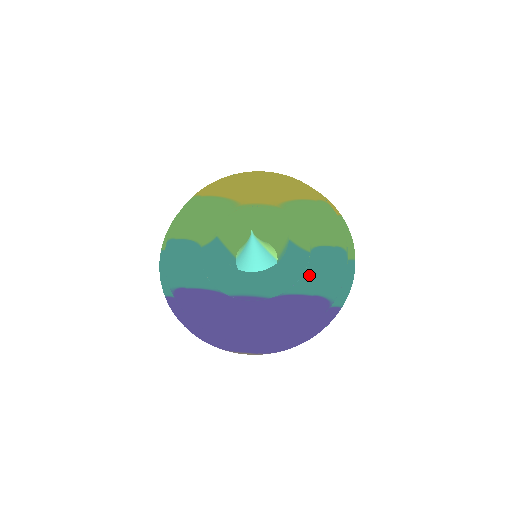
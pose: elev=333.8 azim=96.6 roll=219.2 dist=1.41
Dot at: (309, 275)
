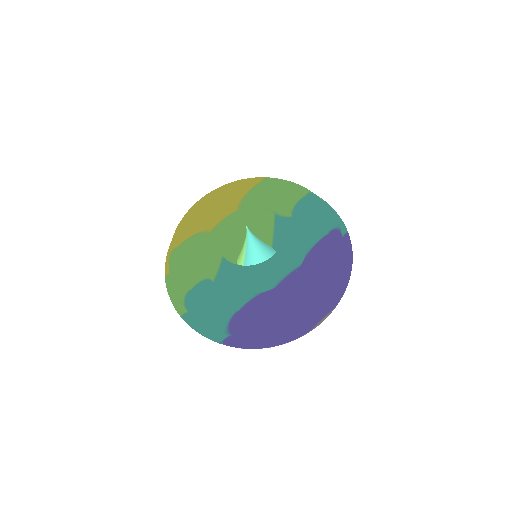
Dot at: (311, 225)
